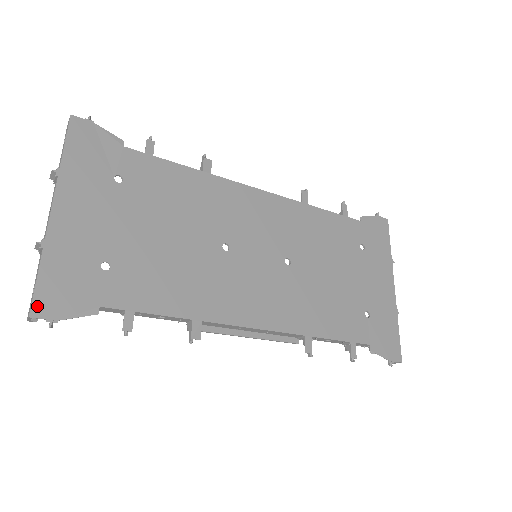
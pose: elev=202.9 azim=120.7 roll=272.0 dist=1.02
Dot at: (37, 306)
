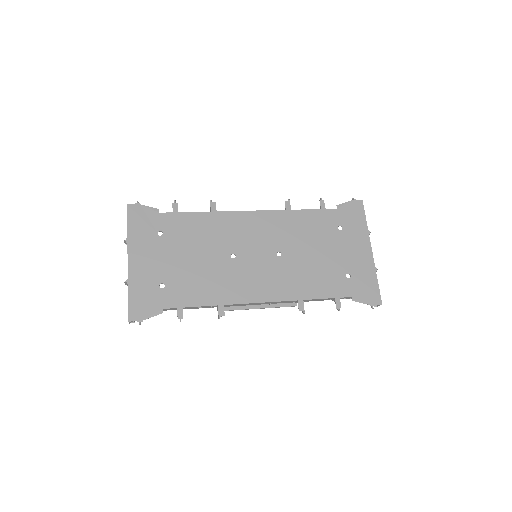
Dot at: (131, 315)
